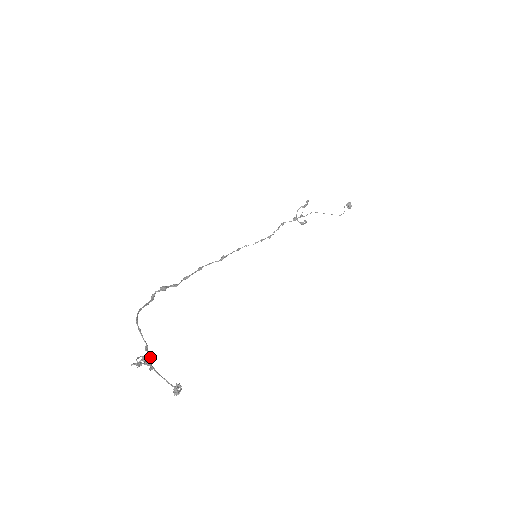
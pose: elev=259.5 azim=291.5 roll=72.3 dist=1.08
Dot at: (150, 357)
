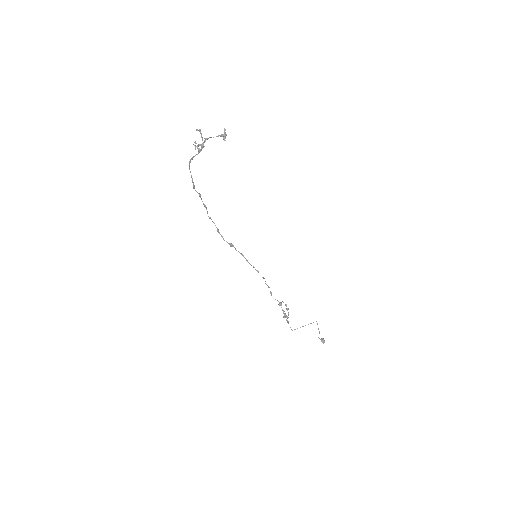
Dot at: (203, 145)
